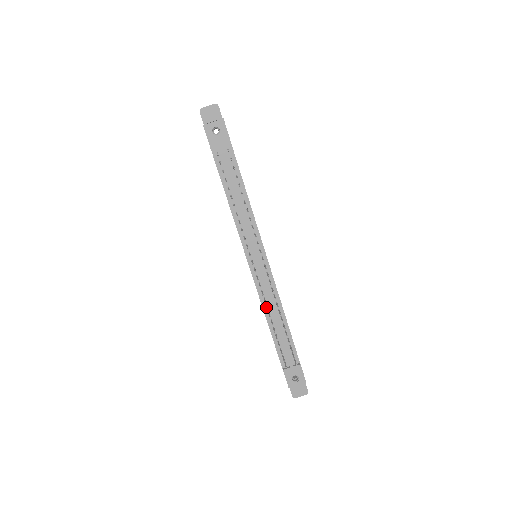
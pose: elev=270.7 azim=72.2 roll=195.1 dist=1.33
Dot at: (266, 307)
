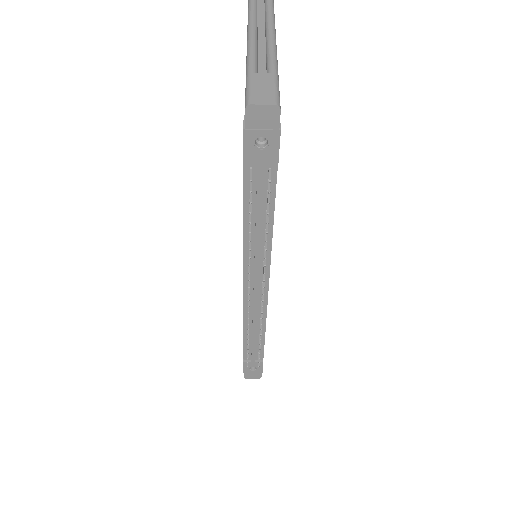
Dot at: occluded
